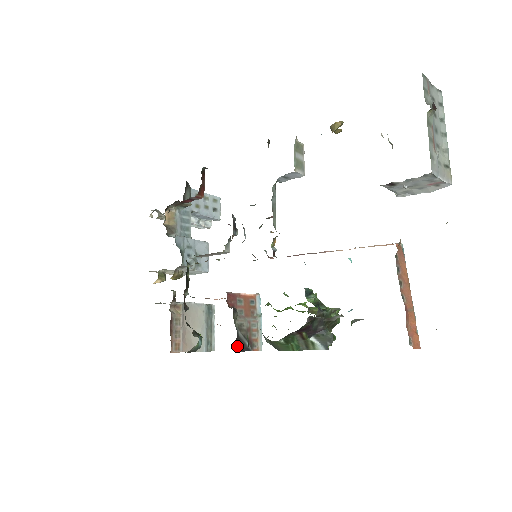
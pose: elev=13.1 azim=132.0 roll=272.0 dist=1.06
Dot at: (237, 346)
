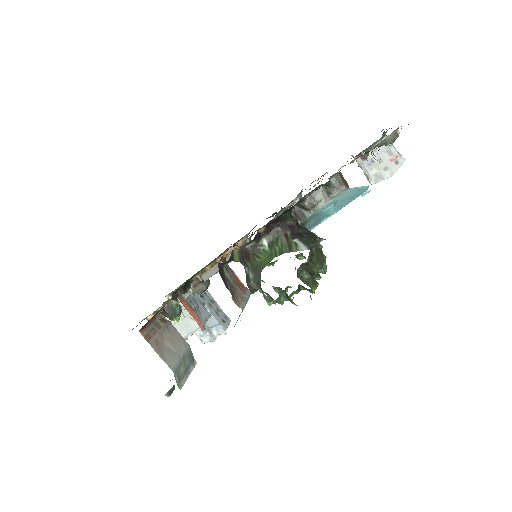
Dot at: (220, 271)
